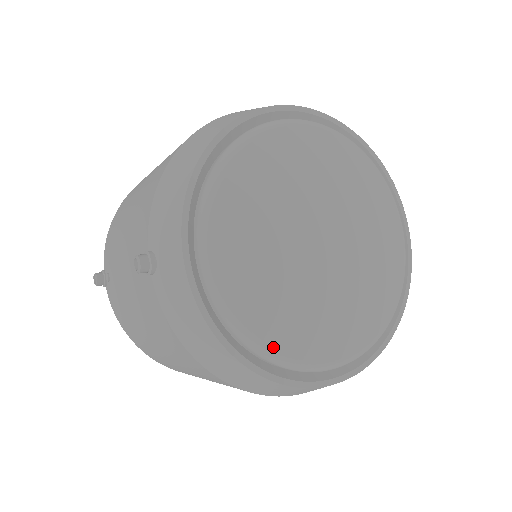
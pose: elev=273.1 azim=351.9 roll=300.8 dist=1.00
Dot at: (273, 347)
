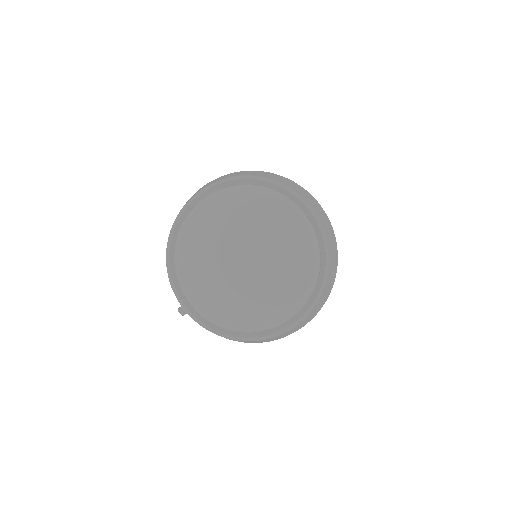
Dot at: (243, 328)
